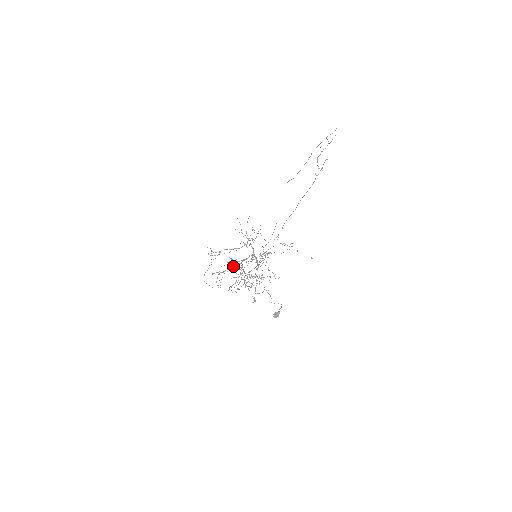
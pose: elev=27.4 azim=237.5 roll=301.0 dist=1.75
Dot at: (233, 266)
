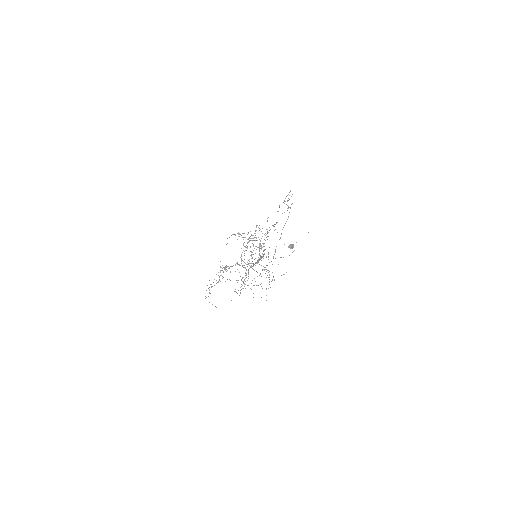
Dot at: (235, 264)
